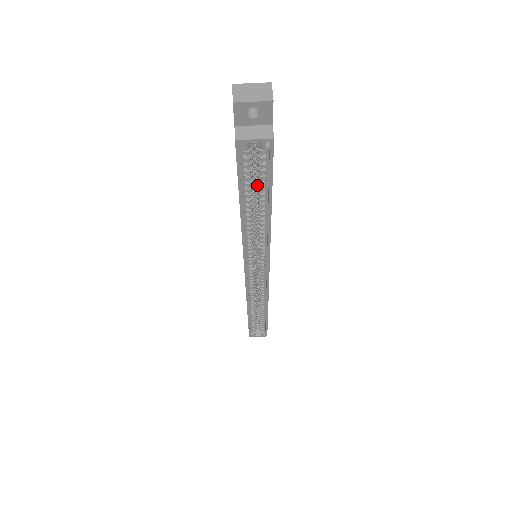
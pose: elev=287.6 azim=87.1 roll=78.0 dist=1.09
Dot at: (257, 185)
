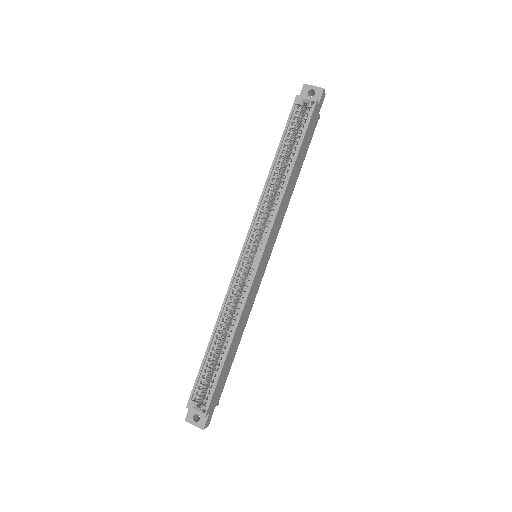
Dot at: (293, 148)
